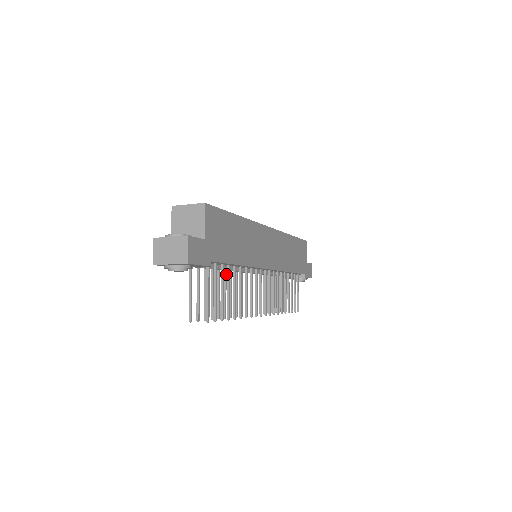
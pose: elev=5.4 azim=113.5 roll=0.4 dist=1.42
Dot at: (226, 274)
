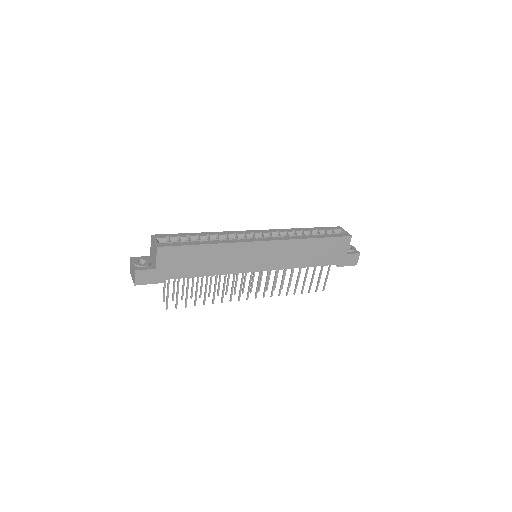
Dot at: occluded
